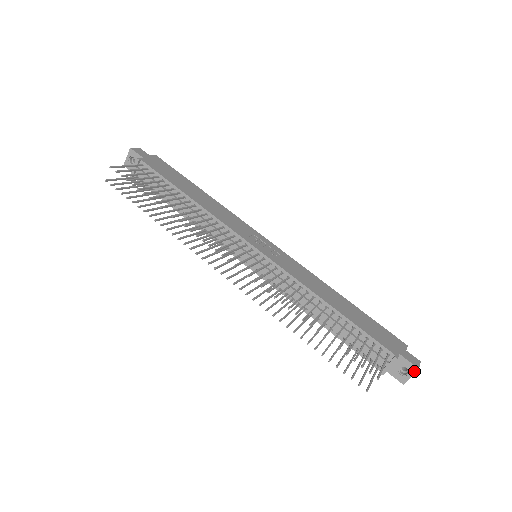
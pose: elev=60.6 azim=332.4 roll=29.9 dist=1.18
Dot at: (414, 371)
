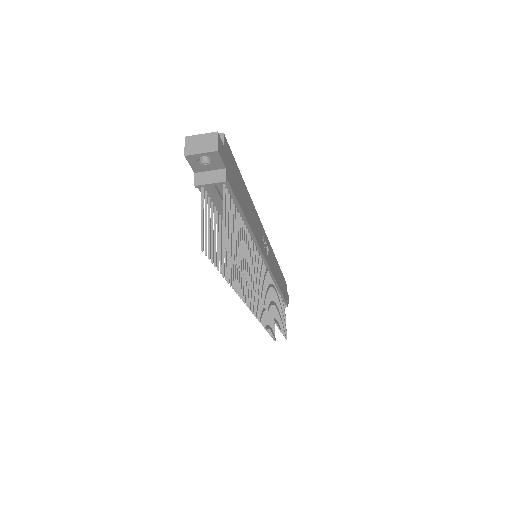
Dot at: occluded
